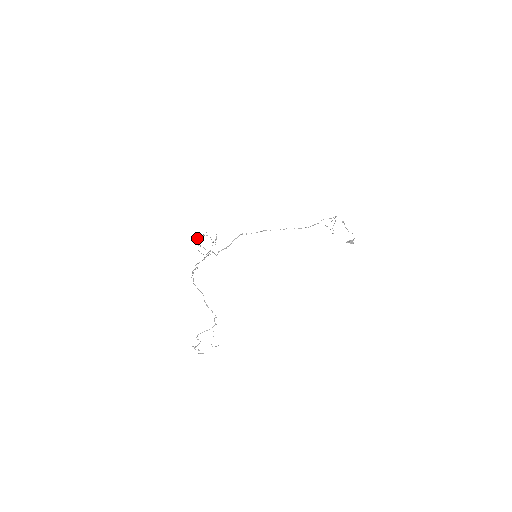
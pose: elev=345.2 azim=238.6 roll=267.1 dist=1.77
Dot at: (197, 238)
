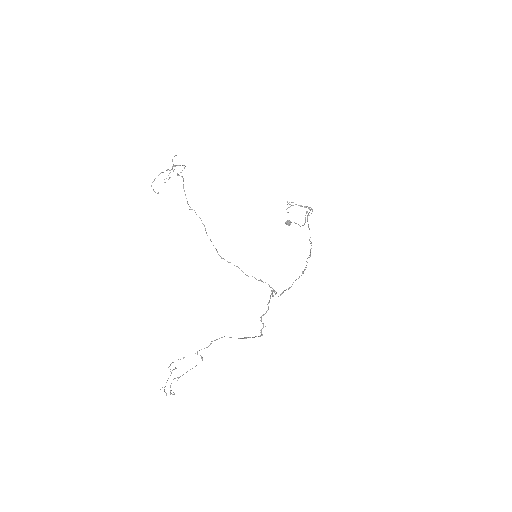
Dot at: (183, 185)
